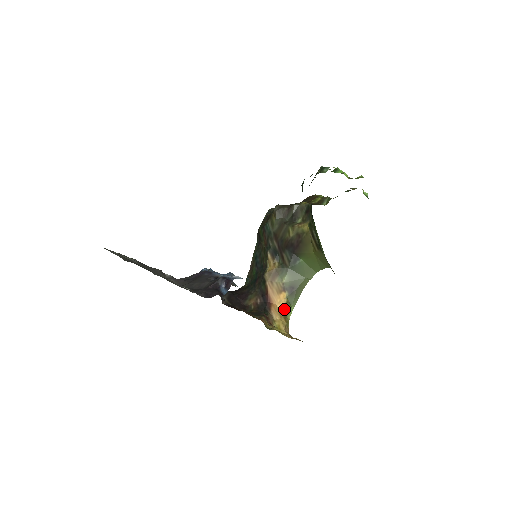
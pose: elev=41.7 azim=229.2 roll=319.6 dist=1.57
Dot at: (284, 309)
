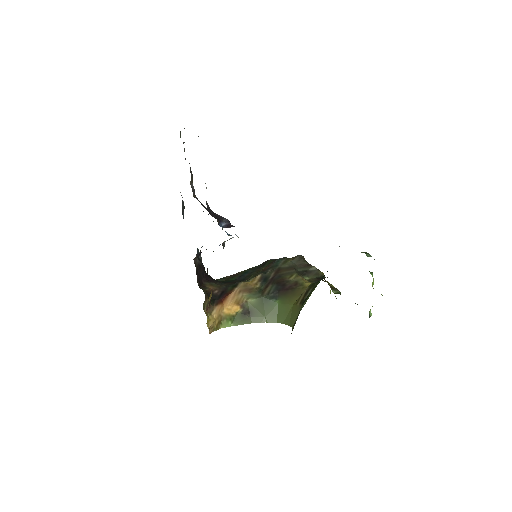
Dot at: (226, 317)
